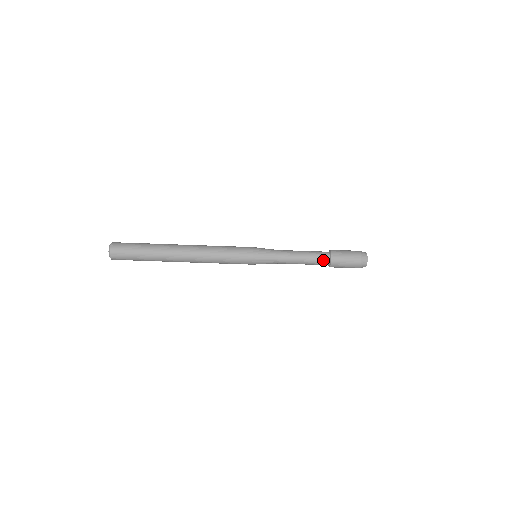
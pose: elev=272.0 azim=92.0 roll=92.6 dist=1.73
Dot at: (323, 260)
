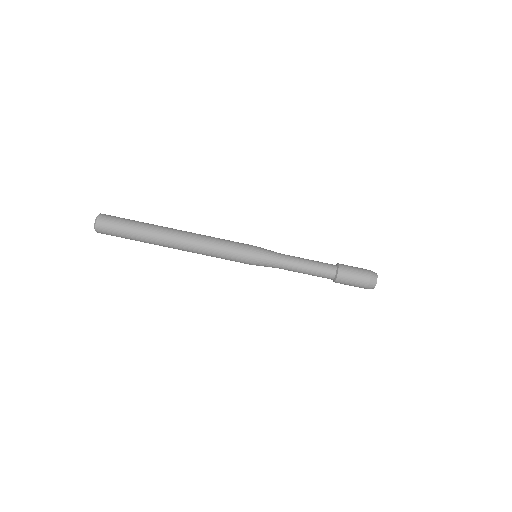
Dot at: occluded
